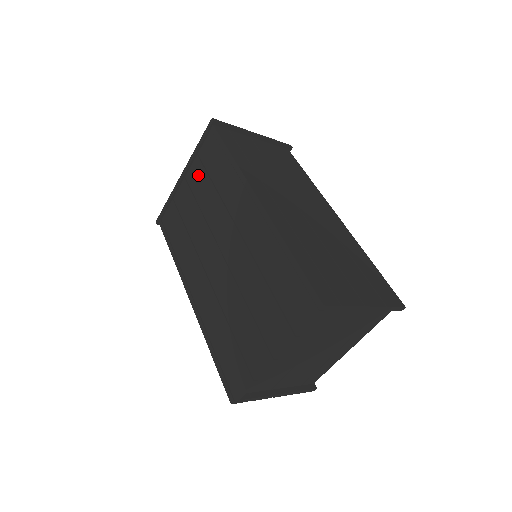
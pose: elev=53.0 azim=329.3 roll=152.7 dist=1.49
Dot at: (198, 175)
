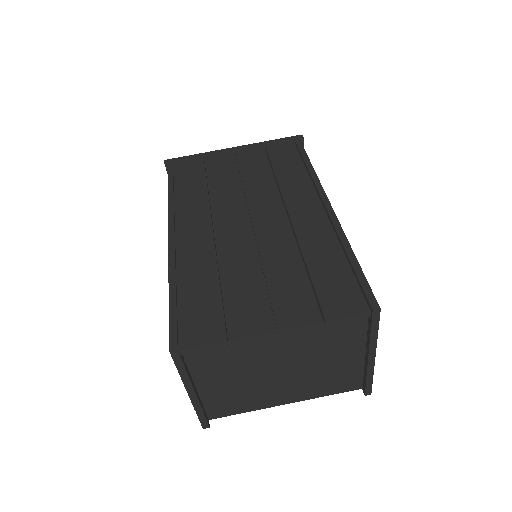
Dot at: (255, 158)
